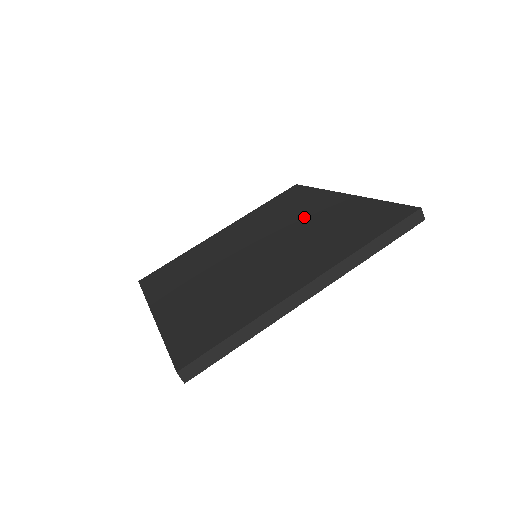
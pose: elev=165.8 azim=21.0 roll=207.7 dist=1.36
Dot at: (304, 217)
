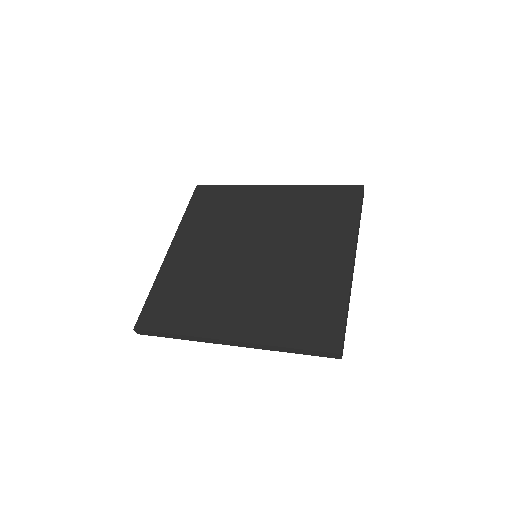
Dot at: (264, 212)
